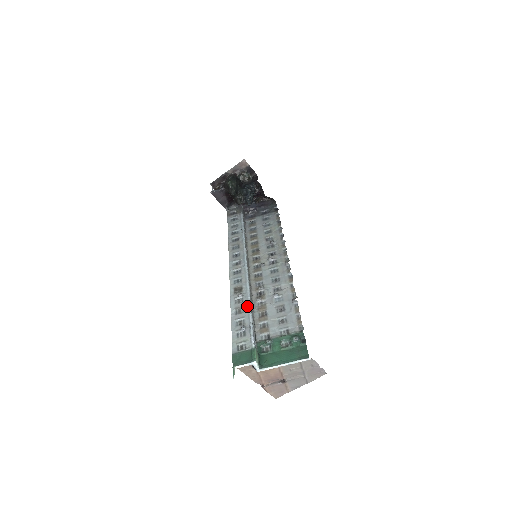
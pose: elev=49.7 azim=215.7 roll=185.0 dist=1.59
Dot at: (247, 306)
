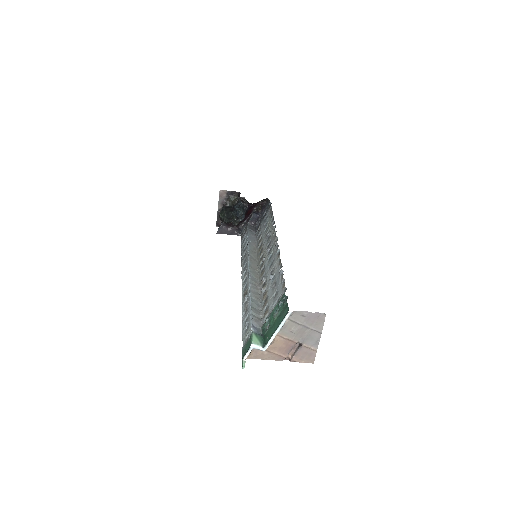
Dot at: (249, 302)
